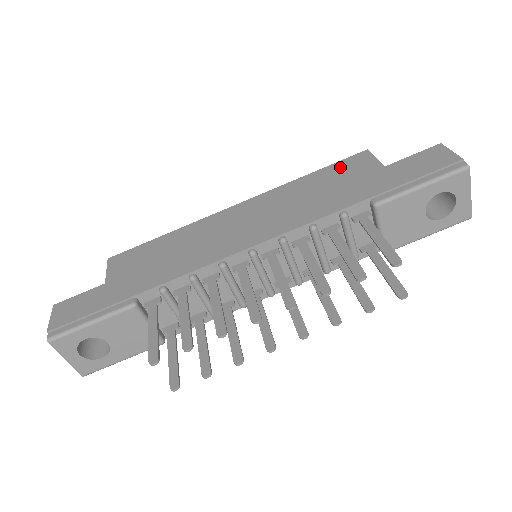
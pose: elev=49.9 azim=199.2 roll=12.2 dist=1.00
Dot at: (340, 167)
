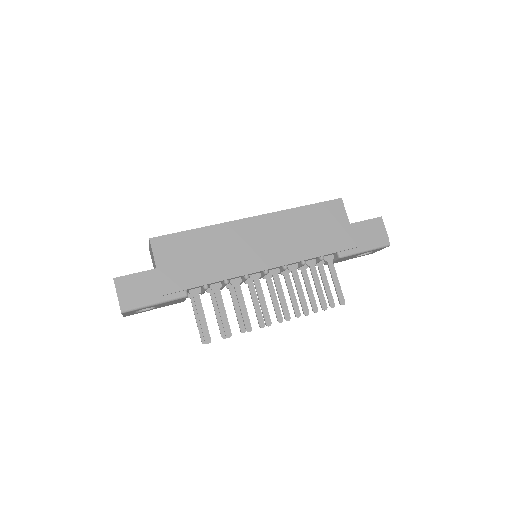
Dot at: (324, 210)
